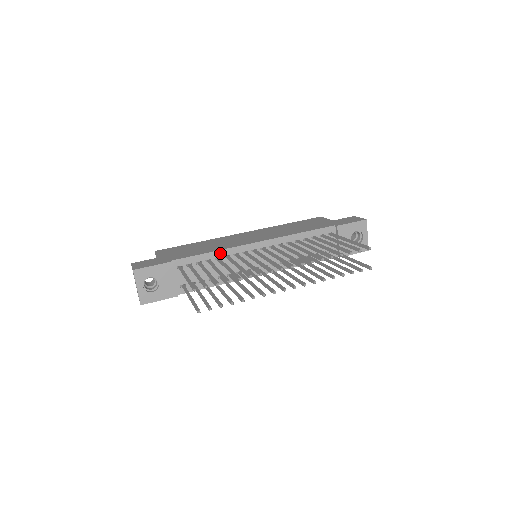
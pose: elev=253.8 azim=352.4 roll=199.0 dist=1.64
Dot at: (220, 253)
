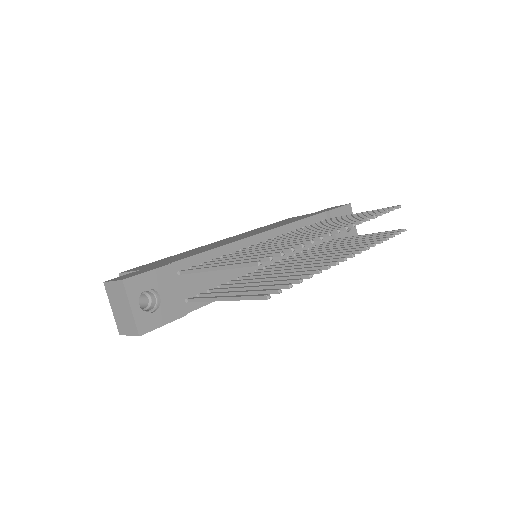
Dot at: (225, 249)
